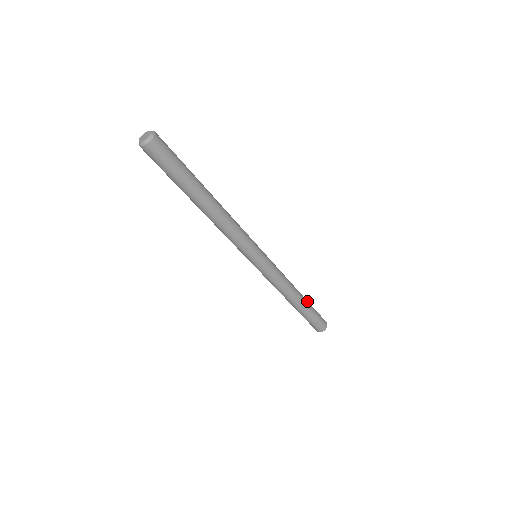
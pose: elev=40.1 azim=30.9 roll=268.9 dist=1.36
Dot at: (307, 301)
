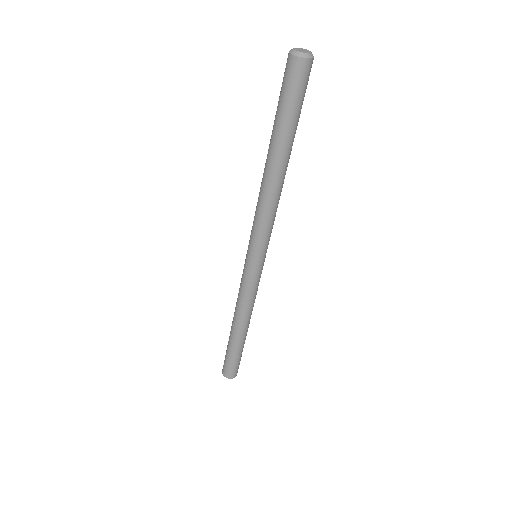
Dot at: occluded
